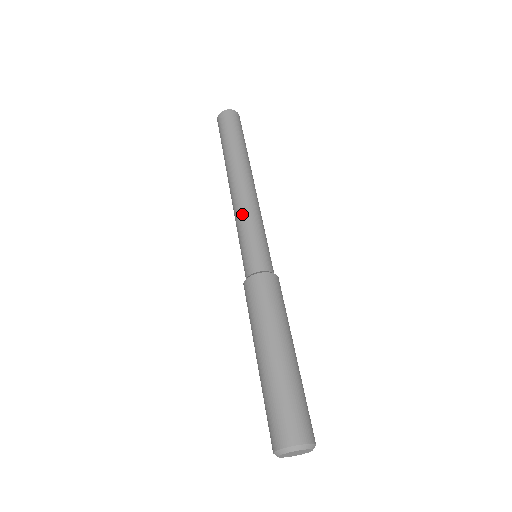
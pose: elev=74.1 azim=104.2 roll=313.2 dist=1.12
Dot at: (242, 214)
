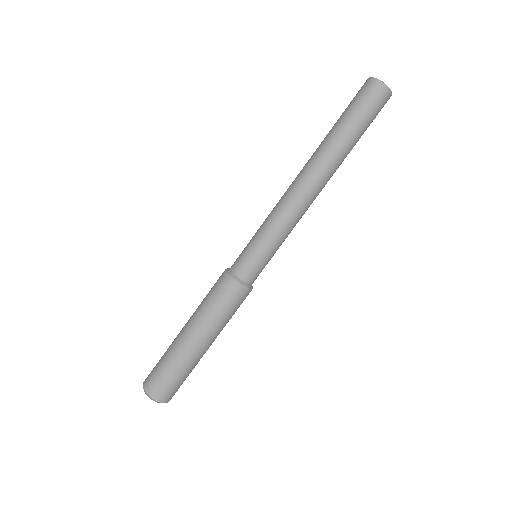
Dot at: (279, 219)
